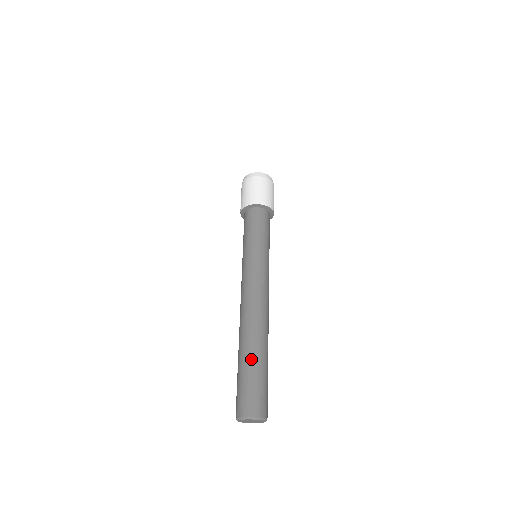
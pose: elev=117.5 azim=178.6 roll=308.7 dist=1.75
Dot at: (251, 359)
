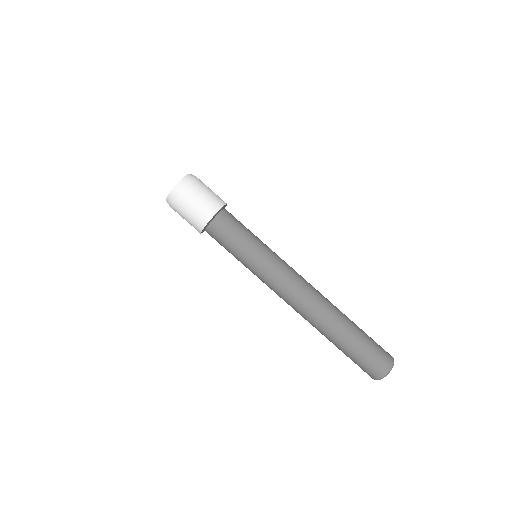
Dot at: (338, 346)
